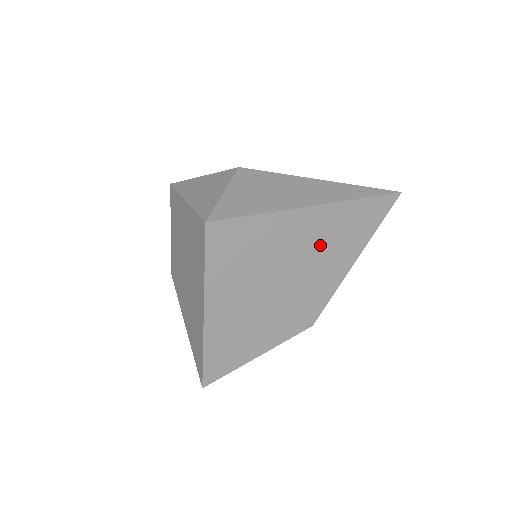
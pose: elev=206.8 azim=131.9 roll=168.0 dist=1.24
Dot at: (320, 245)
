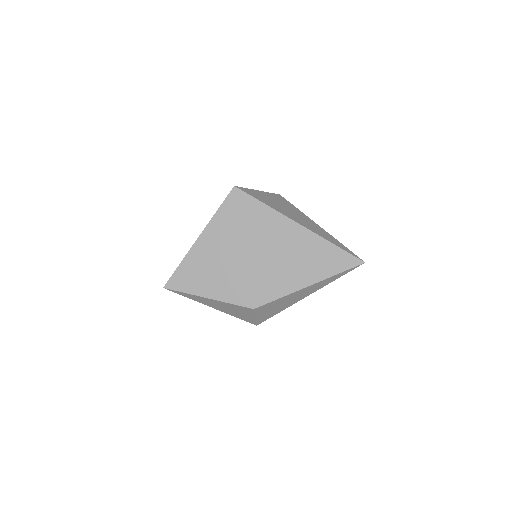
Dot at: (291, 254)
